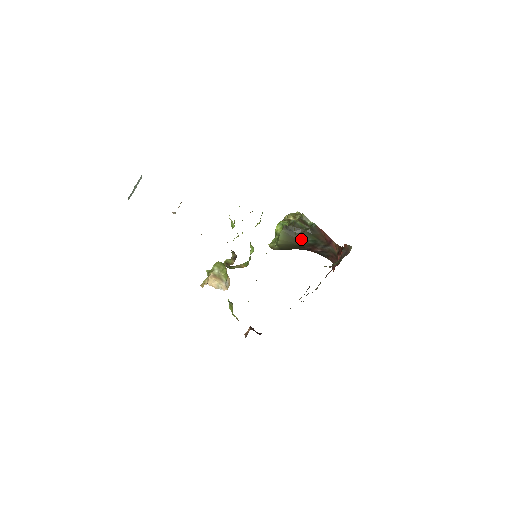
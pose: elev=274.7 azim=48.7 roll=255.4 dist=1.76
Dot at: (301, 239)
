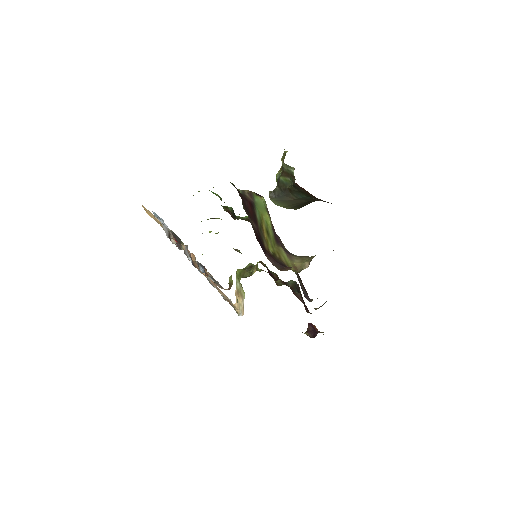
Dot at: (298, 198)
